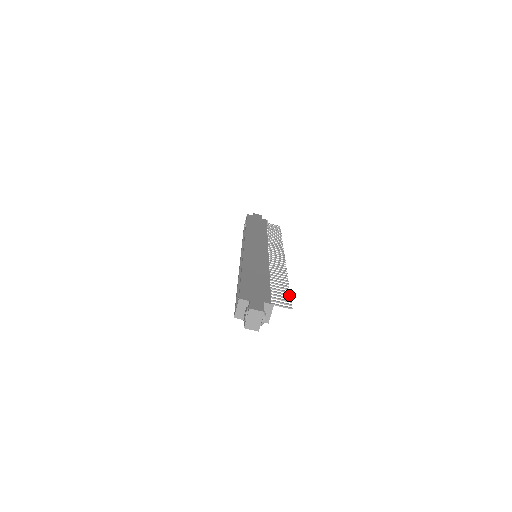
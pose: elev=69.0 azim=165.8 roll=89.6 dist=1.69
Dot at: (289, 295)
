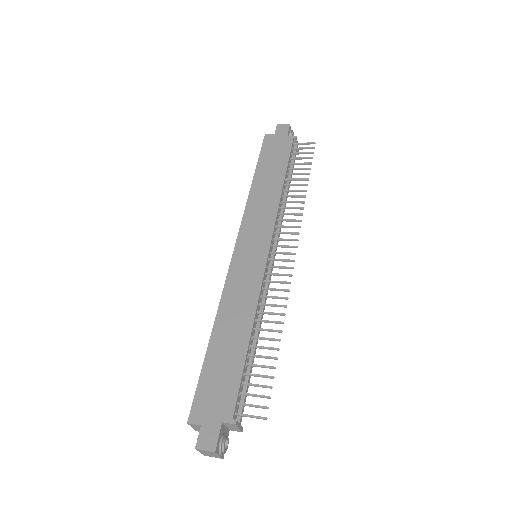
Dot at: (271, 378)
